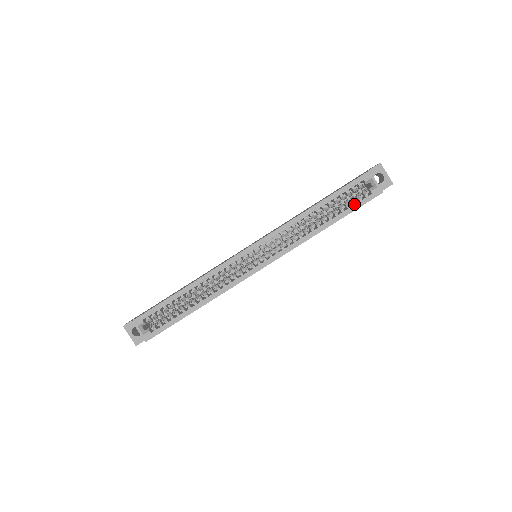
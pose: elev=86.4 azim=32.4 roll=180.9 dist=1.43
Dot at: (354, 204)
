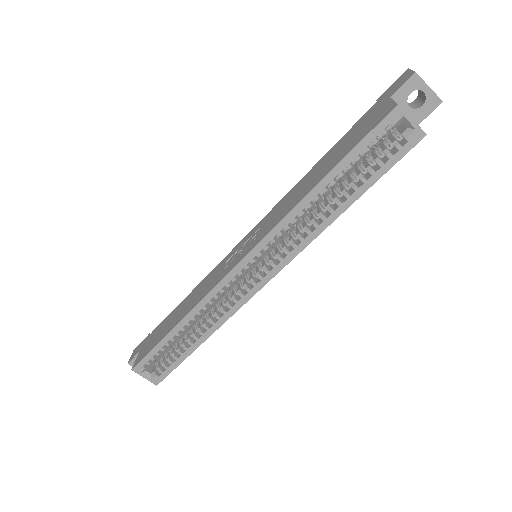
Dot at: (381, 166)
